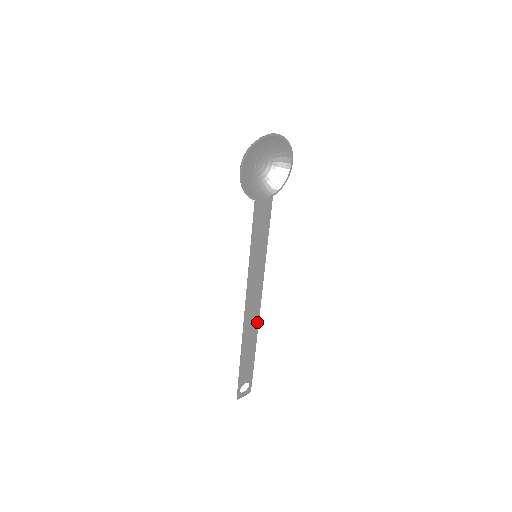
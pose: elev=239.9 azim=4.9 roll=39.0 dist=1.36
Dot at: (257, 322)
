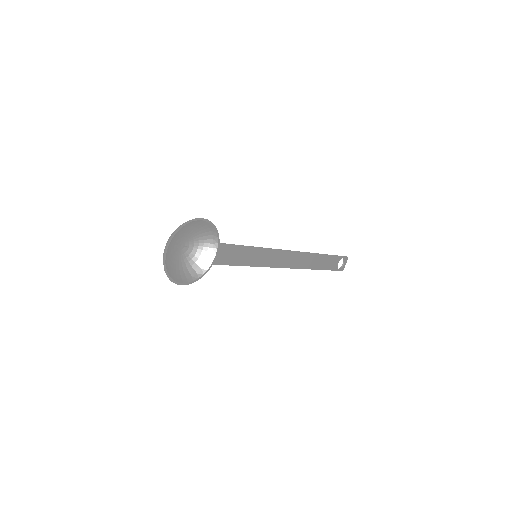
Dot at: (305, 254)
